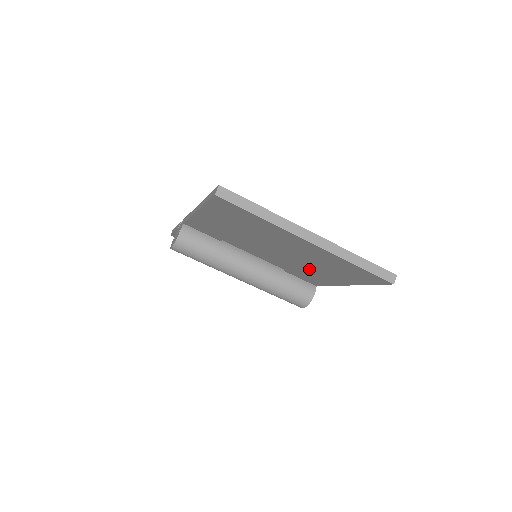
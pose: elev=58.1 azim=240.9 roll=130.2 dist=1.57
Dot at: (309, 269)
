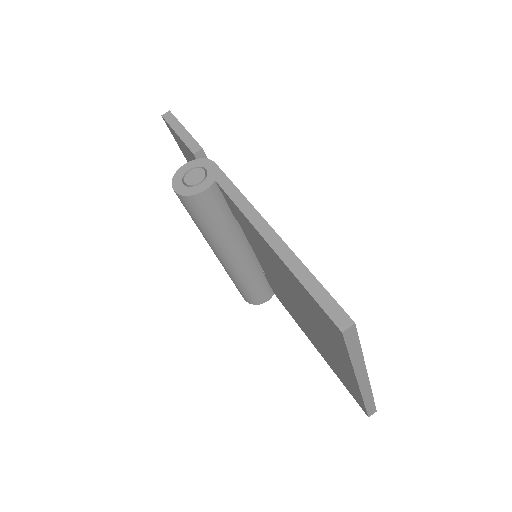
Dot at: occluded
